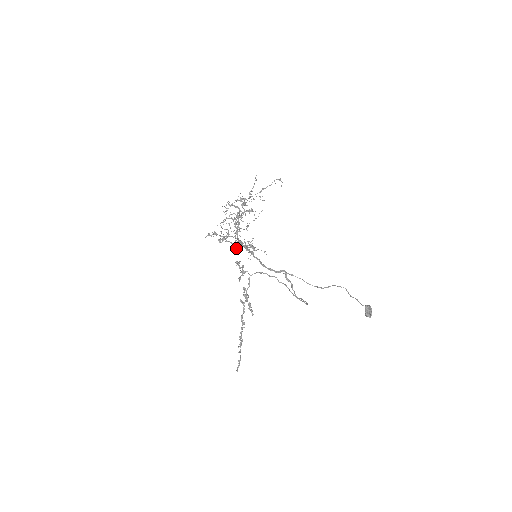
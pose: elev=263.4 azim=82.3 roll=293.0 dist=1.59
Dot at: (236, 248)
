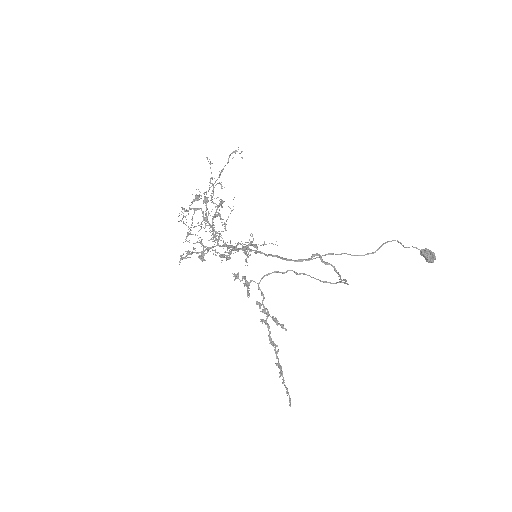
Dot at: (227, 258)
